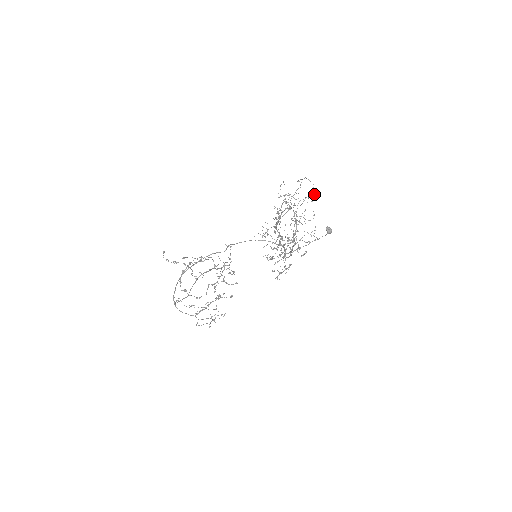
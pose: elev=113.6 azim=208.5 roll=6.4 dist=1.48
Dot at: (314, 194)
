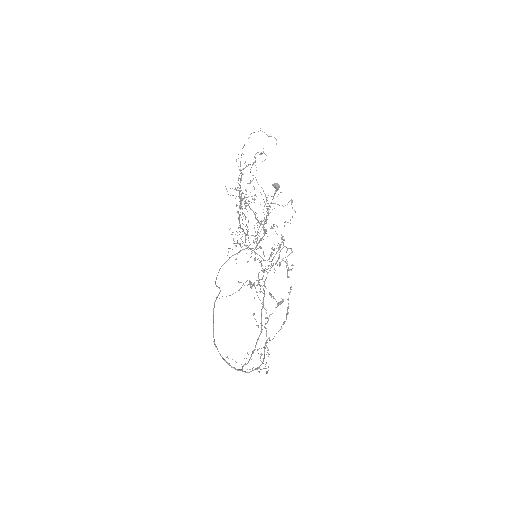
Dot at: occluded
